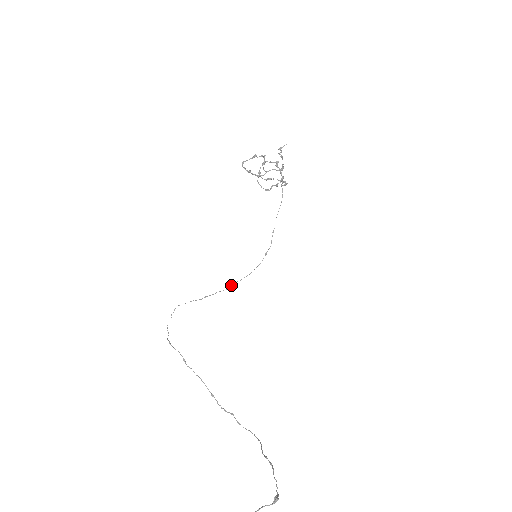
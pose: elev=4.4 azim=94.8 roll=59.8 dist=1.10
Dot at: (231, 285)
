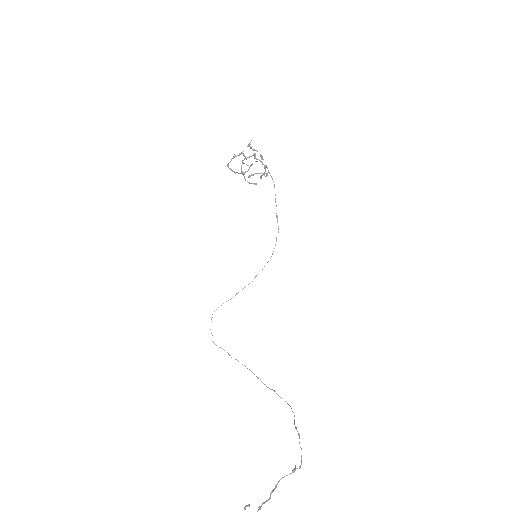
Dot at: (255, 277)
